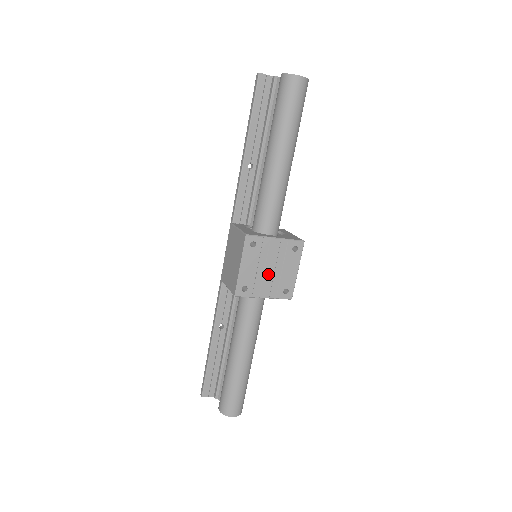
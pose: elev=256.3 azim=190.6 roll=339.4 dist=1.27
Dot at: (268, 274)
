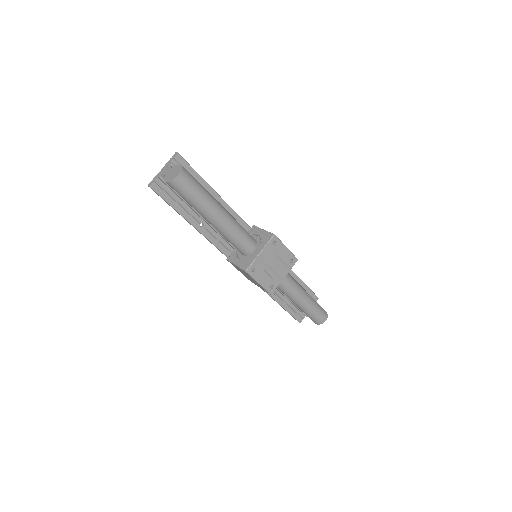
Dot at: (275, 268)
